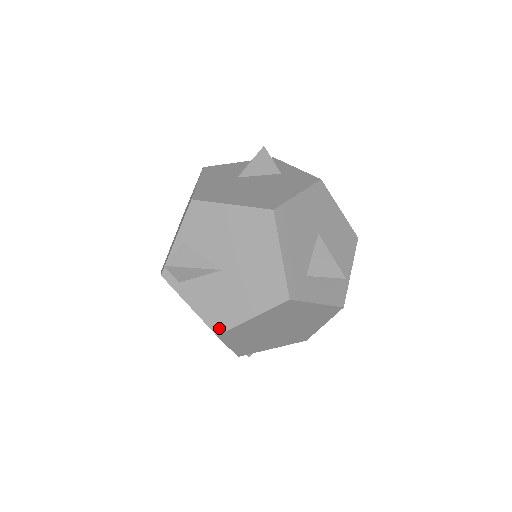
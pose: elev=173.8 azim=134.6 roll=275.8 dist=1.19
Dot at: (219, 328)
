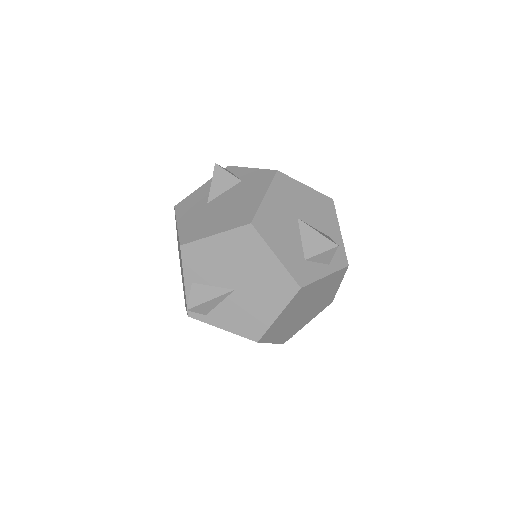
Dot at: (256, 336)
